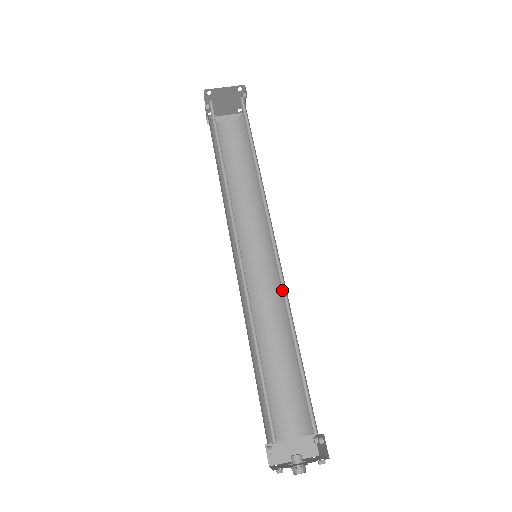
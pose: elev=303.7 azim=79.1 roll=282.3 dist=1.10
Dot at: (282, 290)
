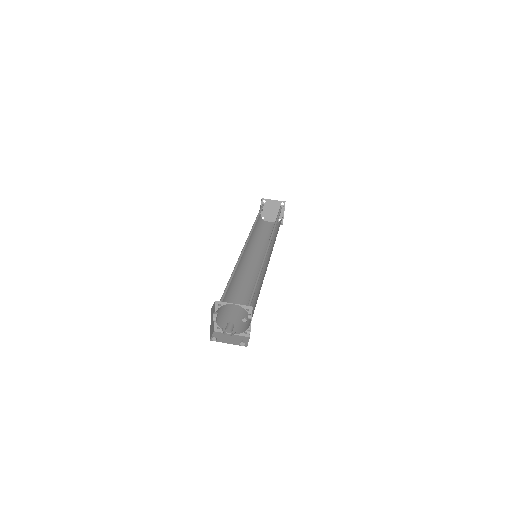
Dot at: (262, 261)
